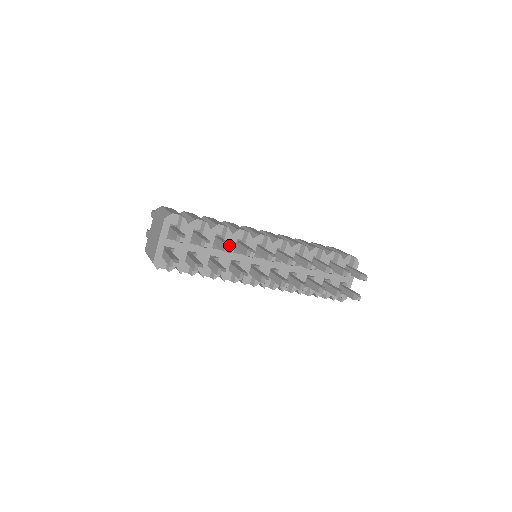
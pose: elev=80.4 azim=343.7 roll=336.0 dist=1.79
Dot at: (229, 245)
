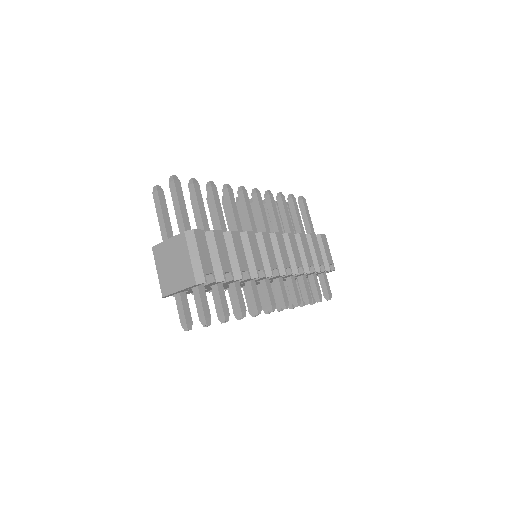
Dot at: (244, 312)
